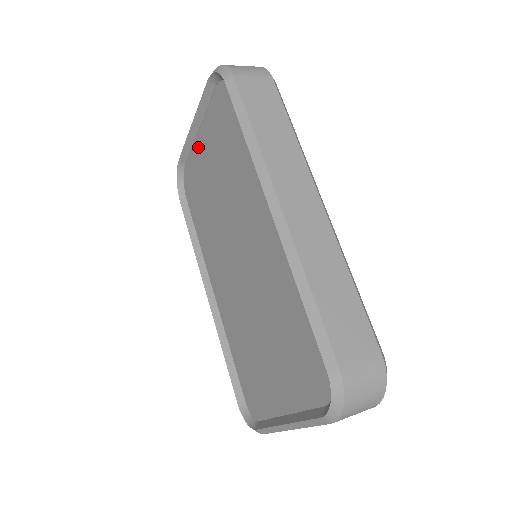
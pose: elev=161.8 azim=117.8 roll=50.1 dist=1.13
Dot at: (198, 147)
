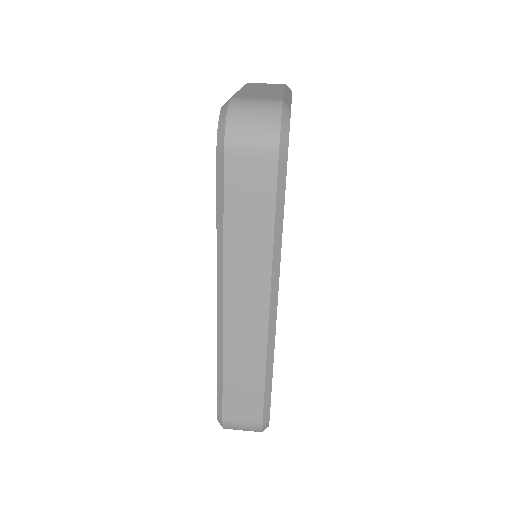
Dot at: occluded
